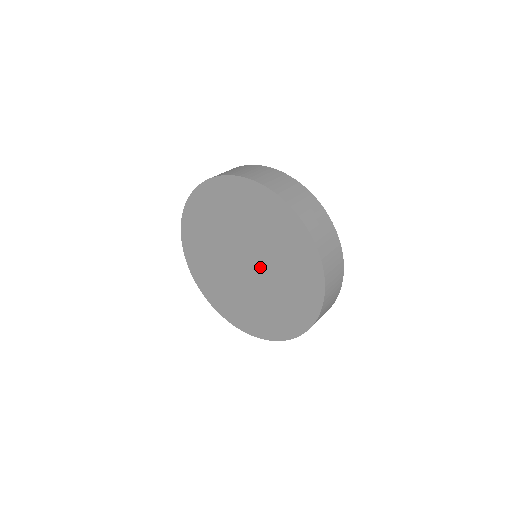
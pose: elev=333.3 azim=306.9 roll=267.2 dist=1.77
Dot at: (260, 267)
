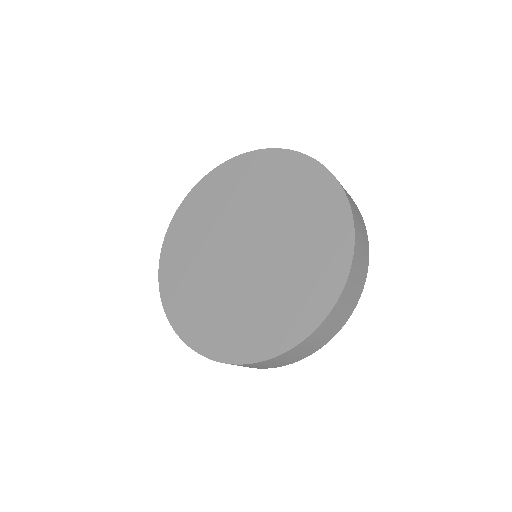
Dot at: (262, 259)
